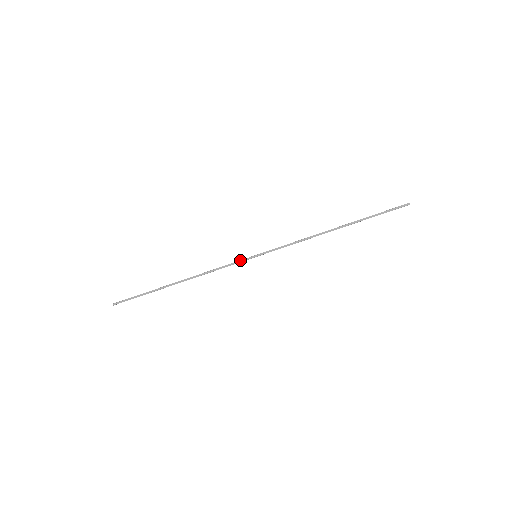
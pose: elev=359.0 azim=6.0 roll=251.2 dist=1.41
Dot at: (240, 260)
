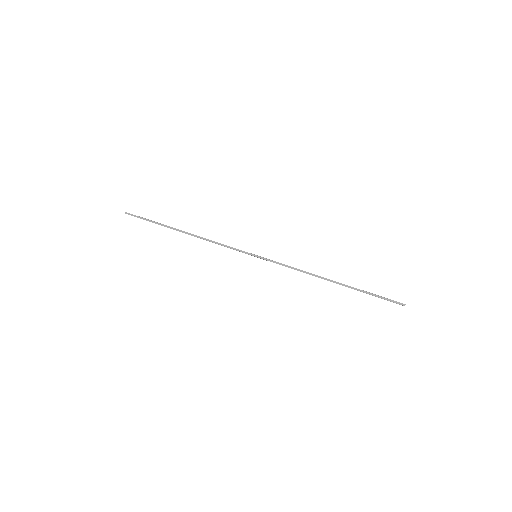
Dot at: occluded
